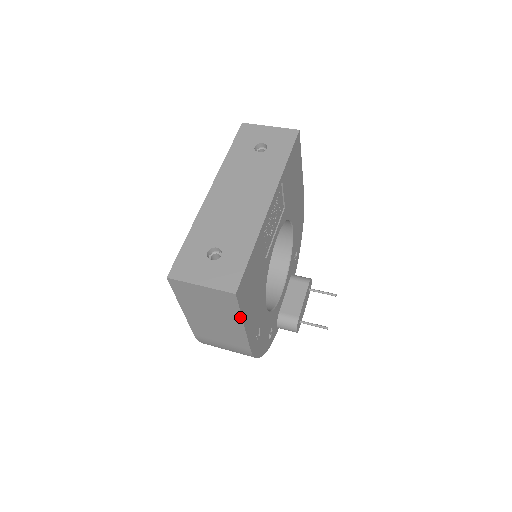
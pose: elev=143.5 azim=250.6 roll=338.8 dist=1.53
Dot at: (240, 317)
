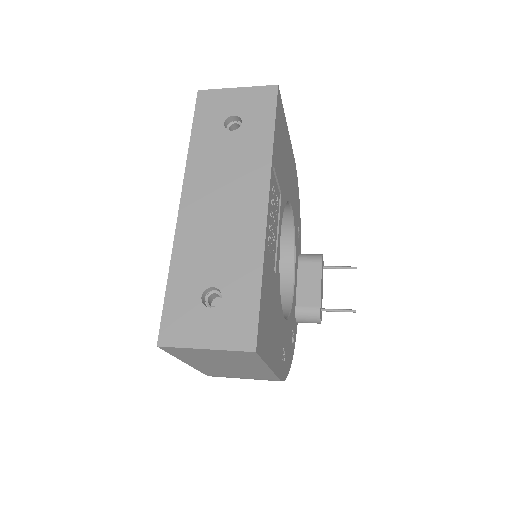
Dot at: (264, 364)
